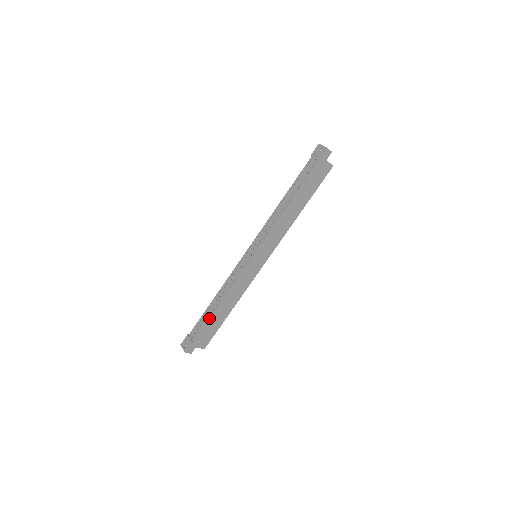
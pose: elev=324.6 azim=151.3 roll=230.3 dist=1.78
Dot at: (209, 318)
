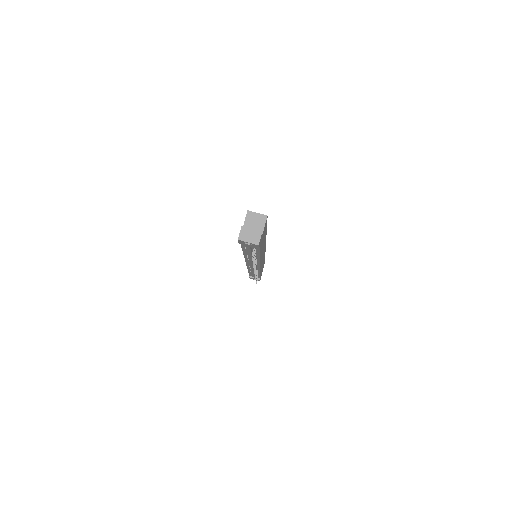
Dot at: occluded
